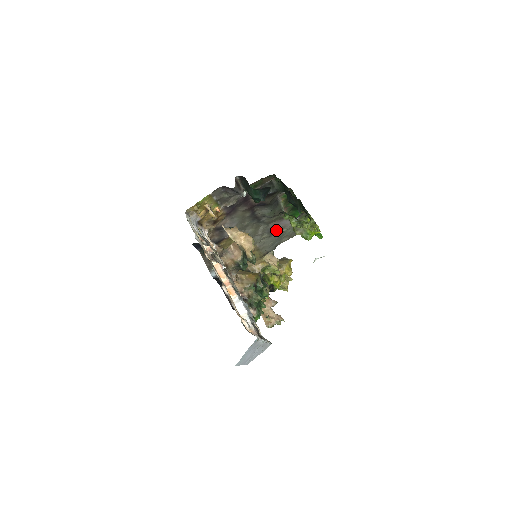
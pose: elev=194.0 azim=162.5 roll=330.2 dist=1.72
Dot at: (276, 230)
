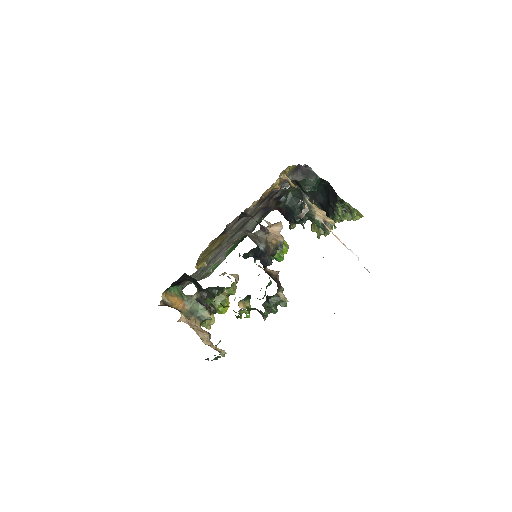
Dot at: (214, 259)
